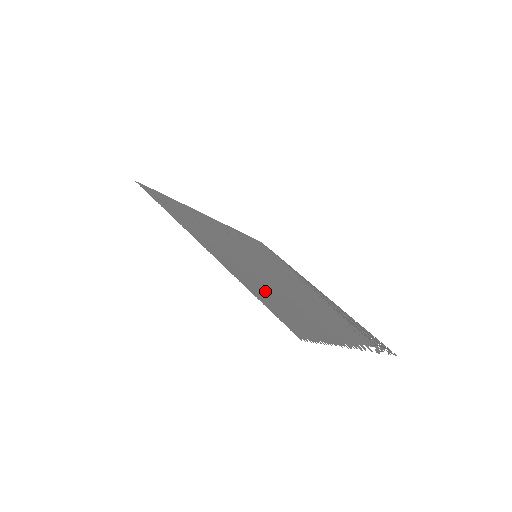
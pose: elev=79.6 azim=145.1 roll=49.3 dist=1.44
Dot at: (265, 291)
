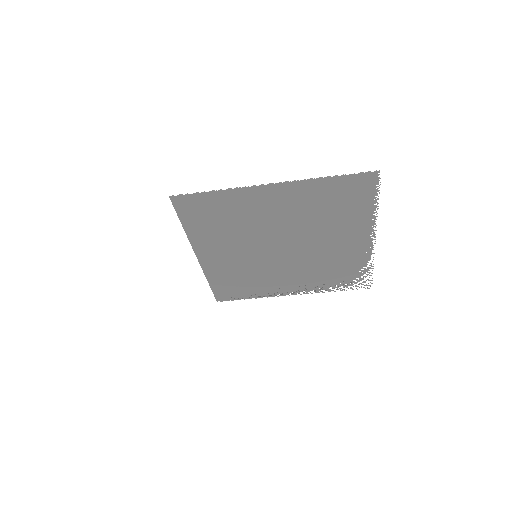
Dot at: (322, 198)
